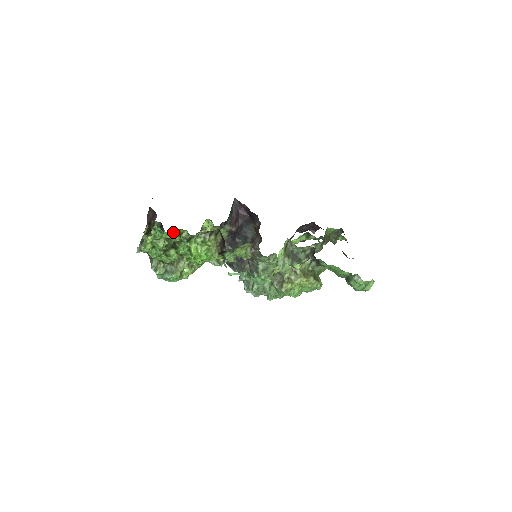
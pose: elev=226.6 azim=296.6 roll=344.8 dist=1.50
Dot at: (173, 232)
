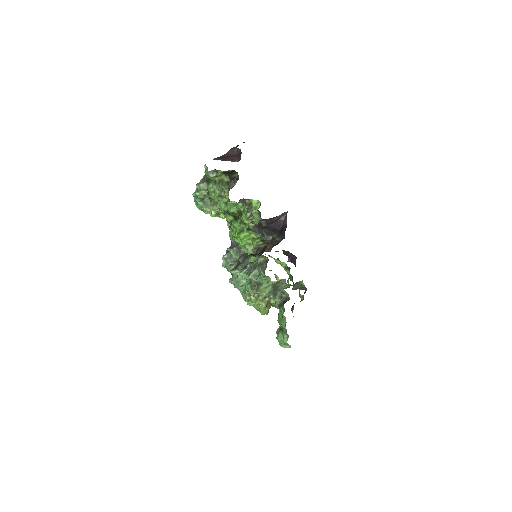
Dot at: (250, 220)
